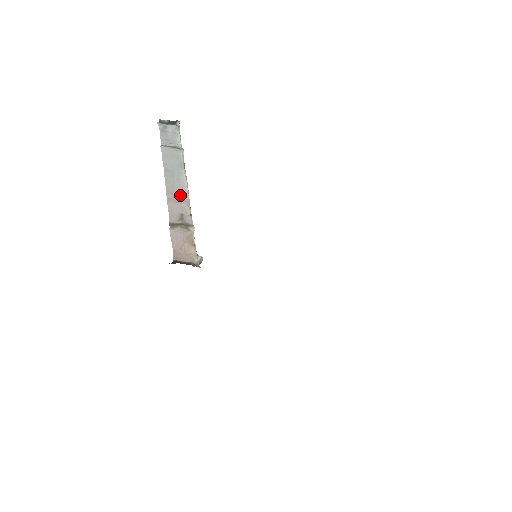
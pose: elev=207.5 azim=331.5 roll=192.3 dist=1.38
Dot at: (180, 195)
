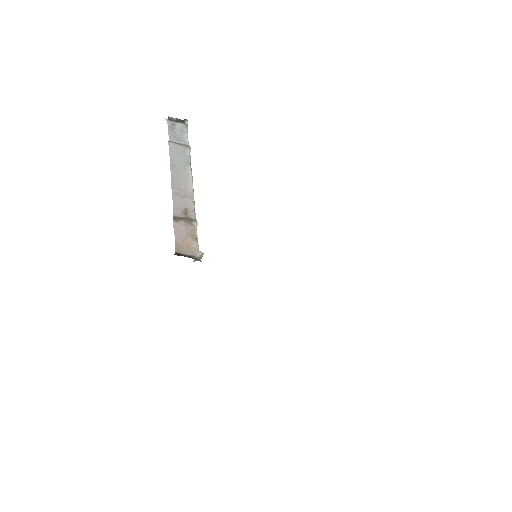
Dot at: (185, 190)
